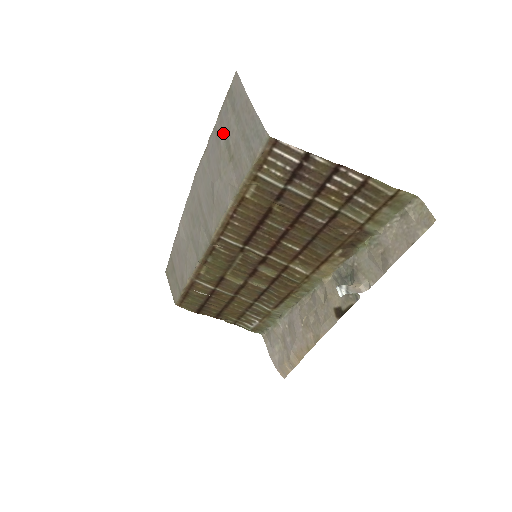
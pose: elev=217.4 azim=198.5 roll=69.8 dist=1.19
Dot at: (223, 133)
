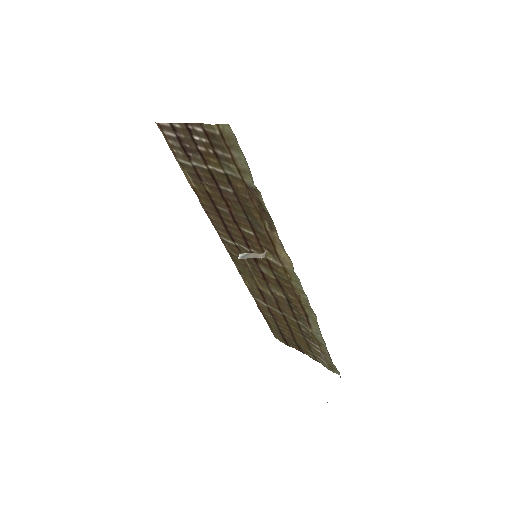
Dot at: occluded
